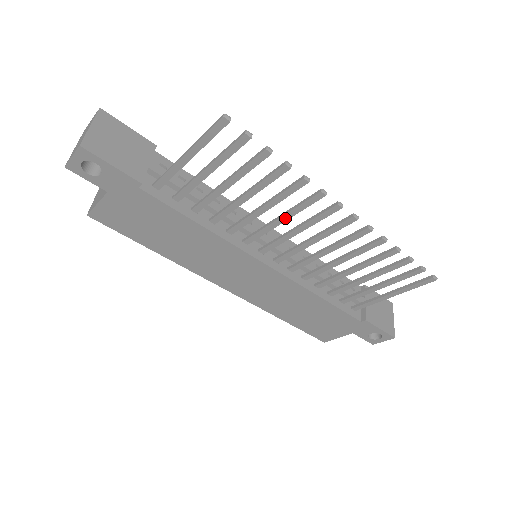
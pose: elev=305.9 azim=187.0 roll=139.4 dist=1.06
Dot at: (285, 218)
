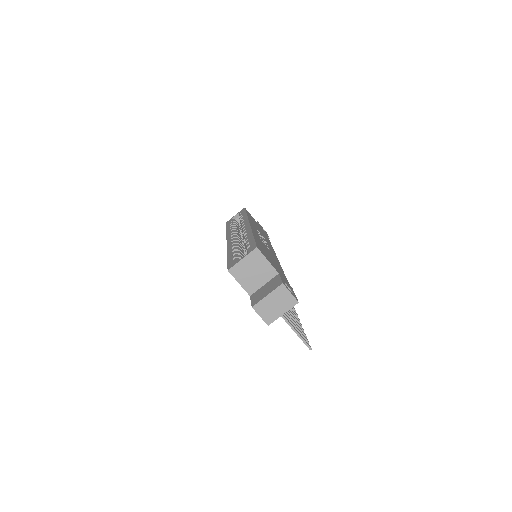
Dot at: occluded
